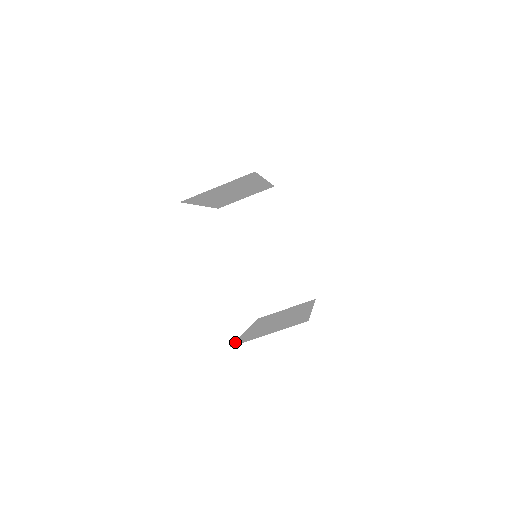
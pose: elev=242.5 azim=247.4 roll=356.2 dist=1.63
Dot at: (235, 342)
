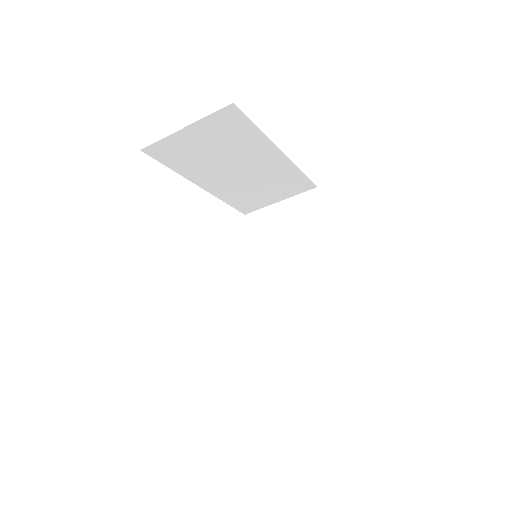
Dot at: (270, 349)
